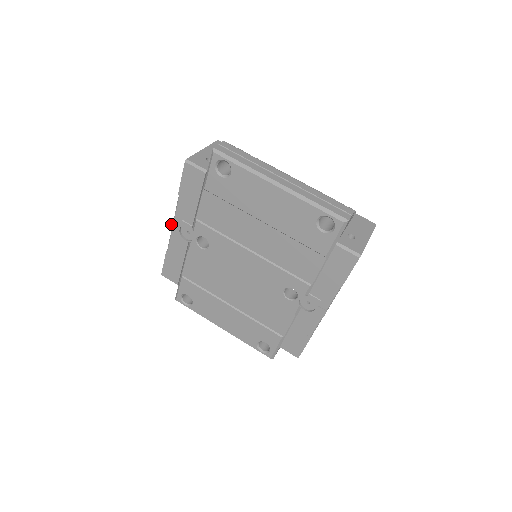
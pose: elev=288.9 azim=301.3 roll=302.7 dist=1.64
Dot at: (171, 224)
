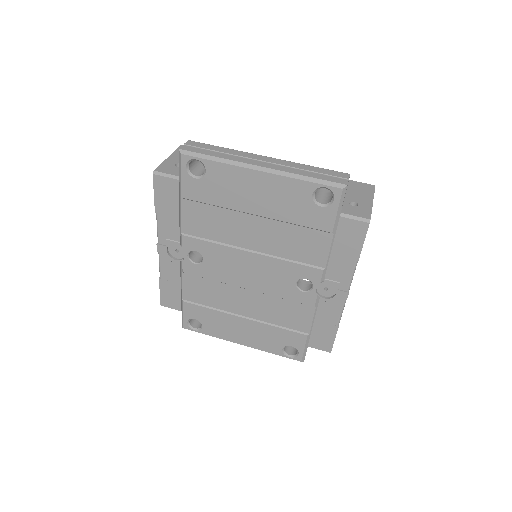
Dot at: occluded
